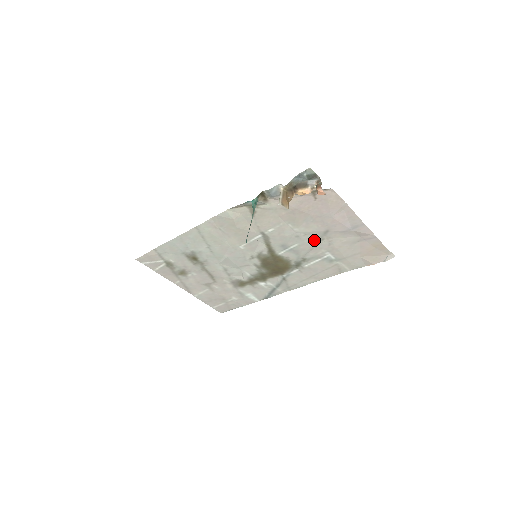
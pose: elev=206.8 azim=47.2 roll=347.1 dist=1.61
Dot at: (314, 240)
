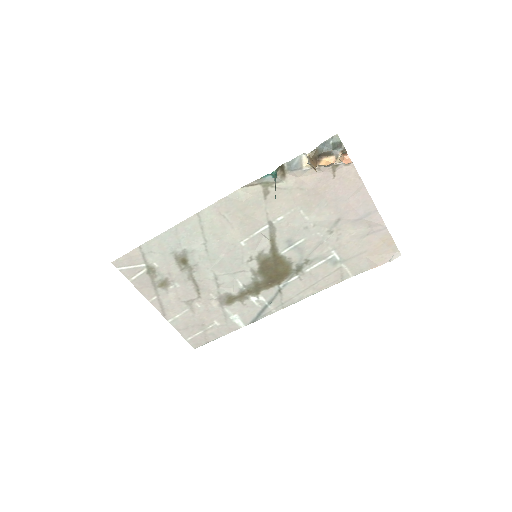
Dot at: (322, 233)
